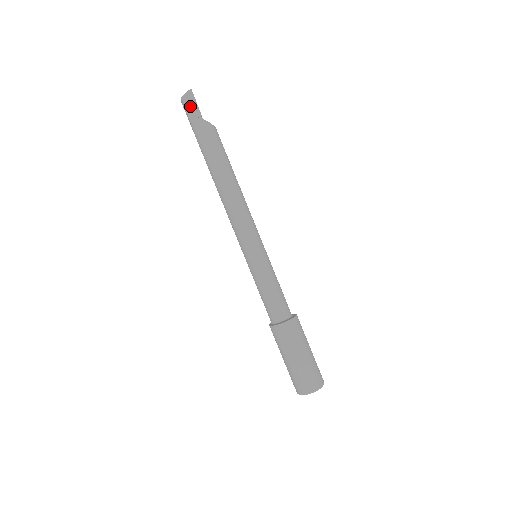
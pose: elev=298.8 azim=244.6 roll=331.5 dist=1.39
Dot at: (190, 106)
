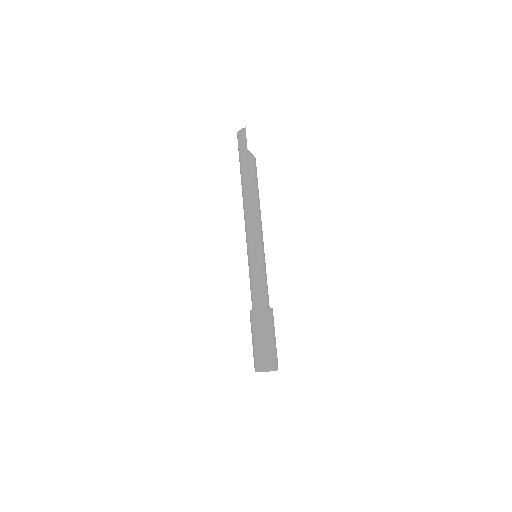
Dot at: (241, 139)
